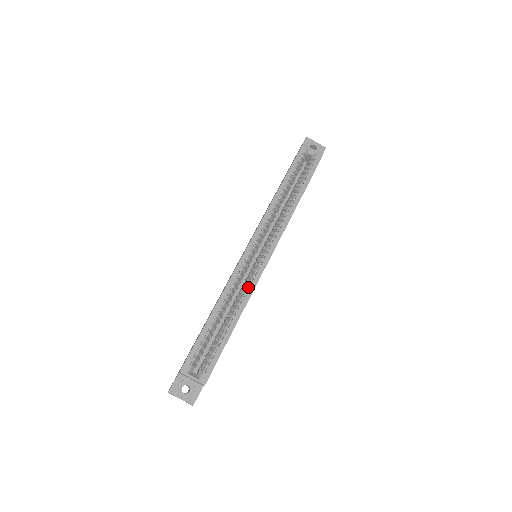
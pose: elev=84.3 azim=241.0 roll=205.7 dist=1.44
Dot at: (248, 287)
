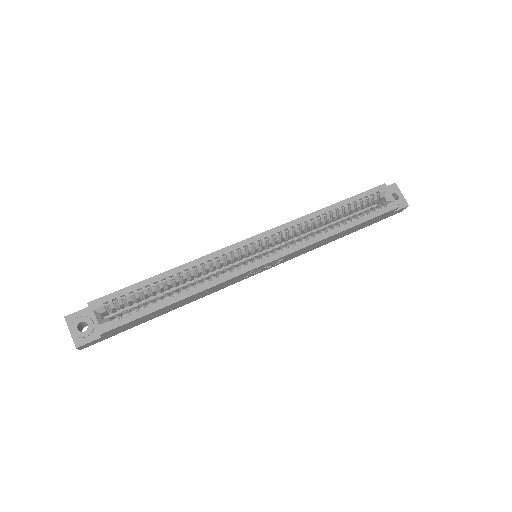
Dot at: (221, 275)
